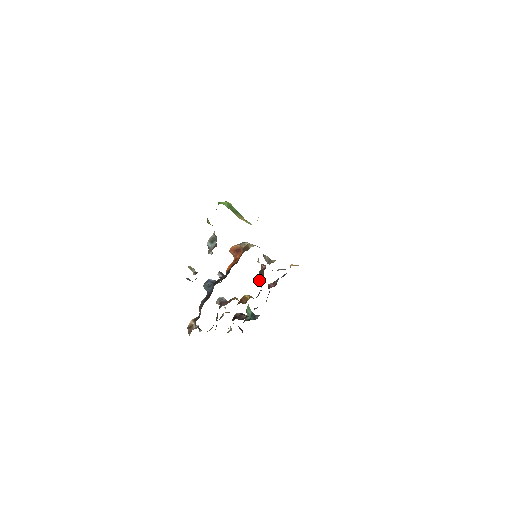
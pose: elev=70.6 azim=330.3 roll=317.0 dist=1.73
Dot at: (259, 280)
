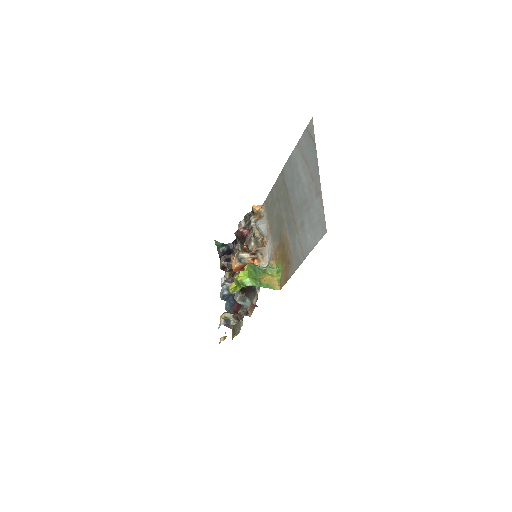
Dot at: (249, 251)
